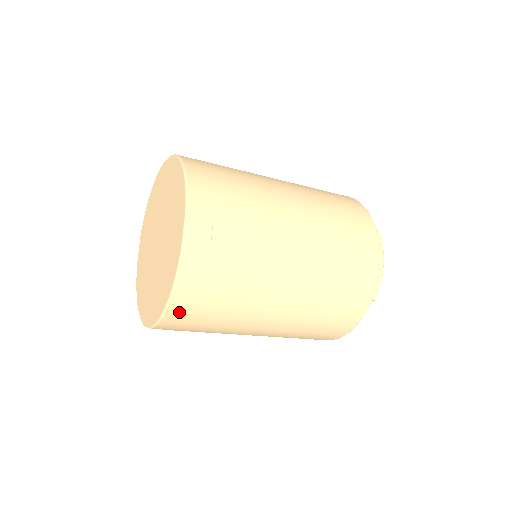
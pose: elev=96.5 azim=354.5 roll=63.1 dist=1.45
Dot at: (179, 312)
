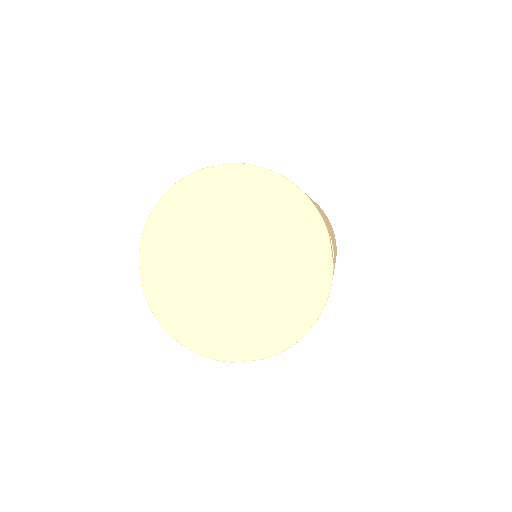
Dot at: occluded
